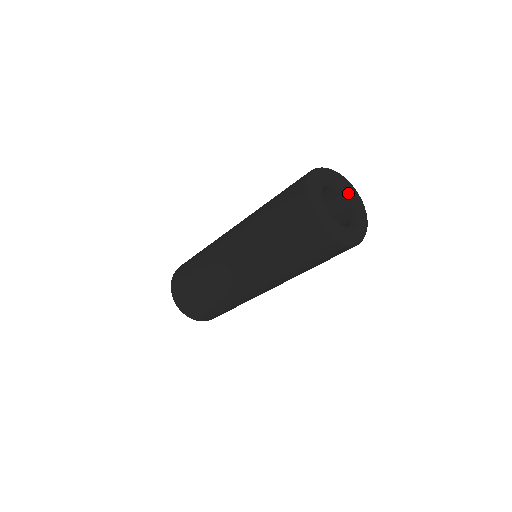
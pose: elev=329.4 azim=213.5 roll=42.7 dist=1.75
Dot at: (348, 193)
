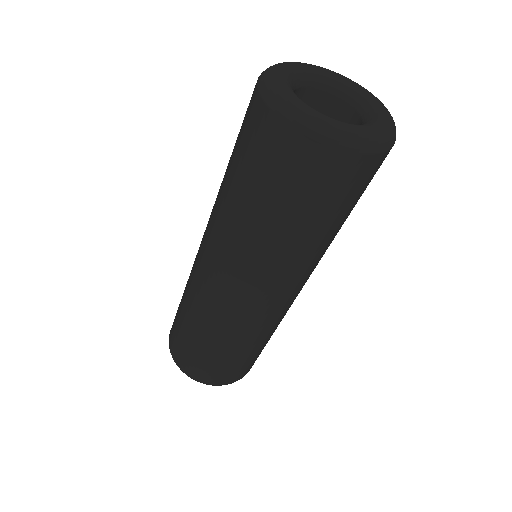
Dot at: (367, 108)
